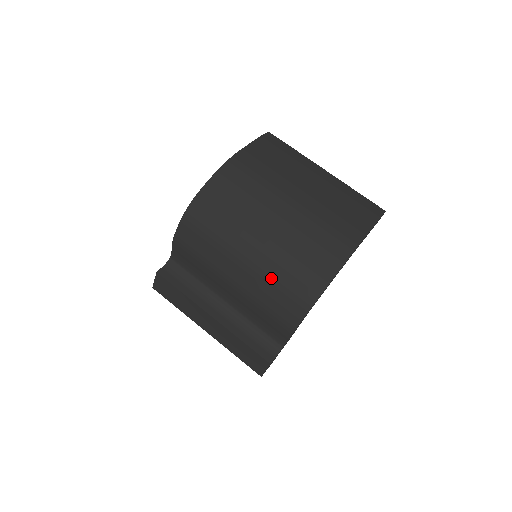
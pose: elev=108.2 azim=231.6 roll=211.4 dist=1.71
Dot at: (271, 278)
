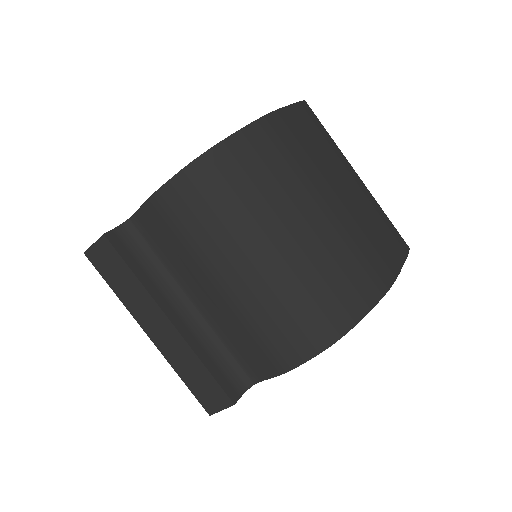
Dot at: (285, 296)
